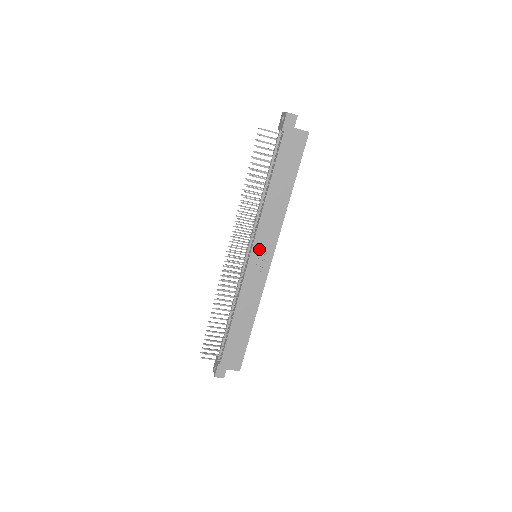
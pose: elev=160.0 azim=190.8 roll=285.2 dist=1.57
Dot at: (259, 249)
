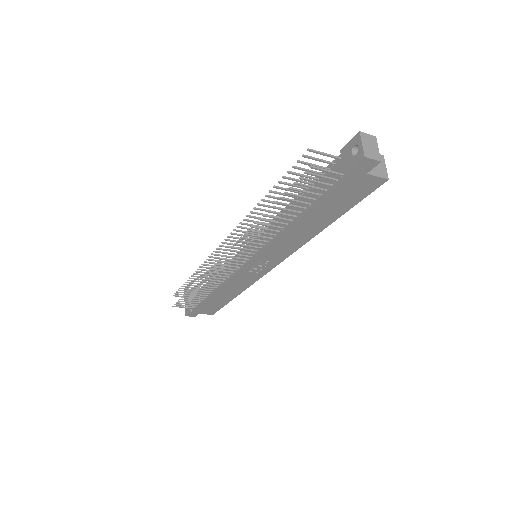
Dot at: (261, 260)
